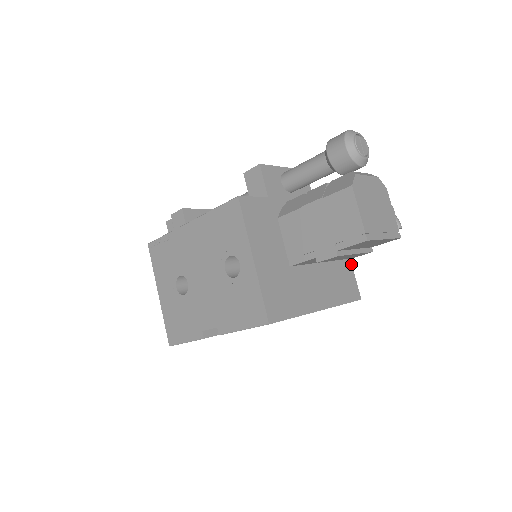
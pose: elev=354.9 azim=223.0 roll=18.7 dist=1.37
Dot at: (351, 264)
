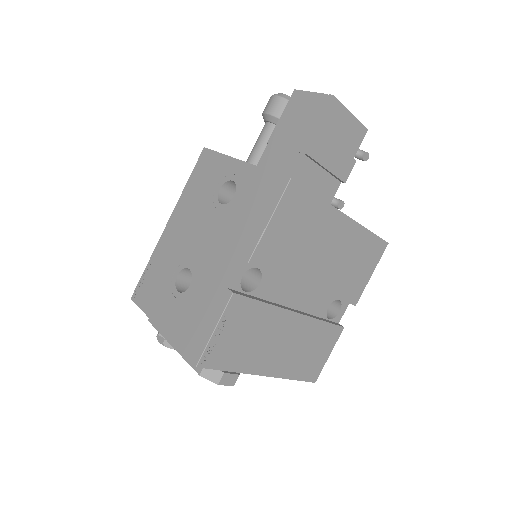
Dot at: occluded
